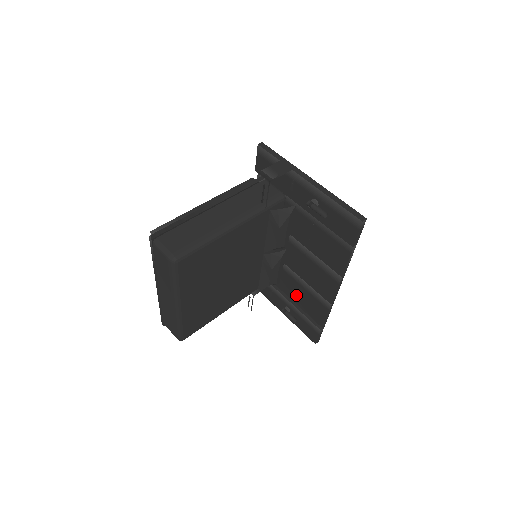
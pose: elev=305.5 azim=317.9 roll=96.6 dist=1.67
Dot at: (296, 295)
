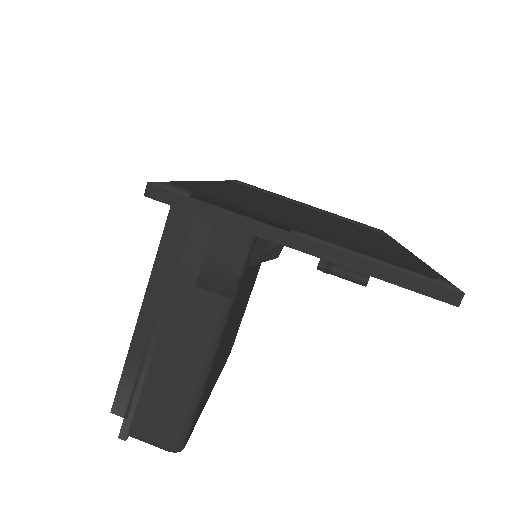
Dot at: occluded
